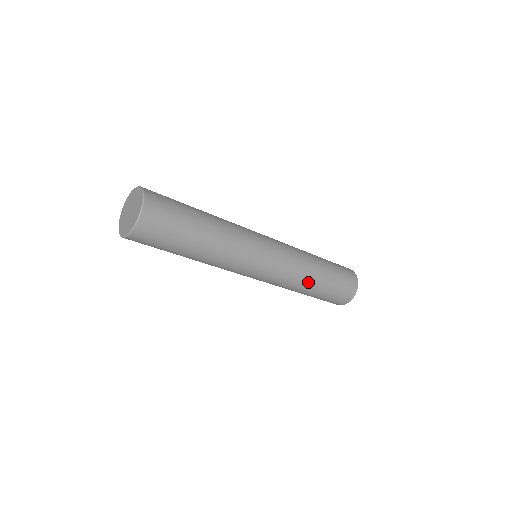
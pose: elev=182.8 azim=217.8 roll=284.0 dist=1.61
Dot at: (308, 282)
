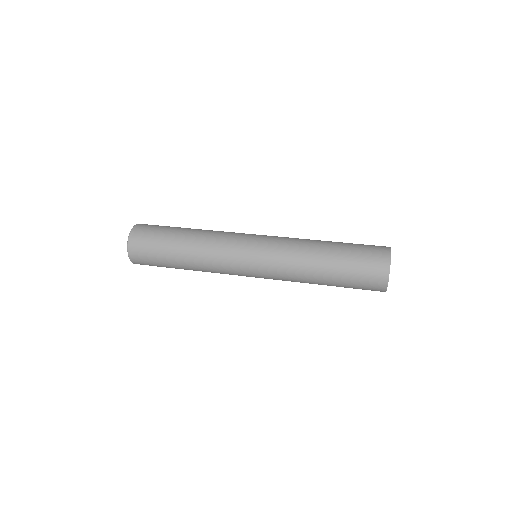
Dot at: (310, 283)
